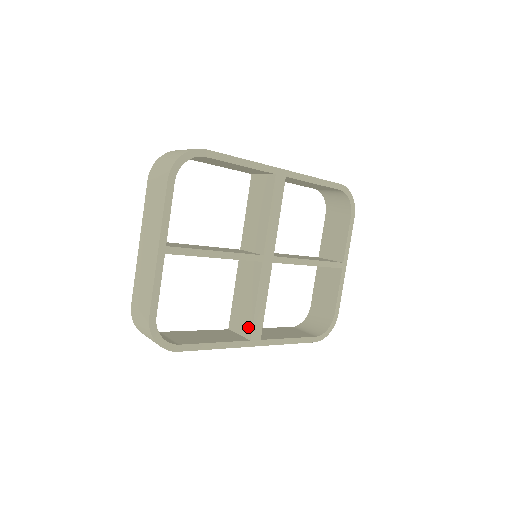
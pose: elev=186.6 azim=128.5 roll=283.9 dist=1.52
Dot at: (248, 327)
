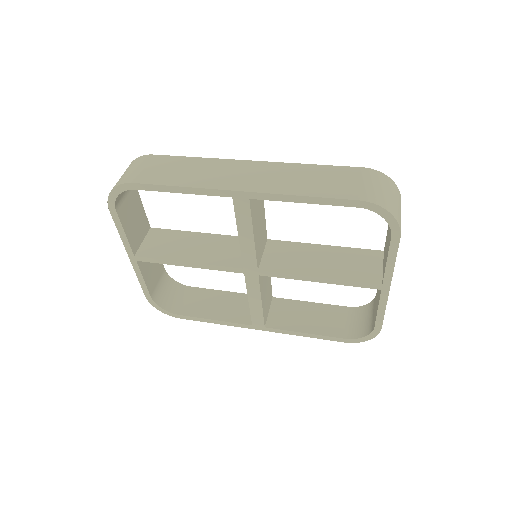
Dot at: occluded
